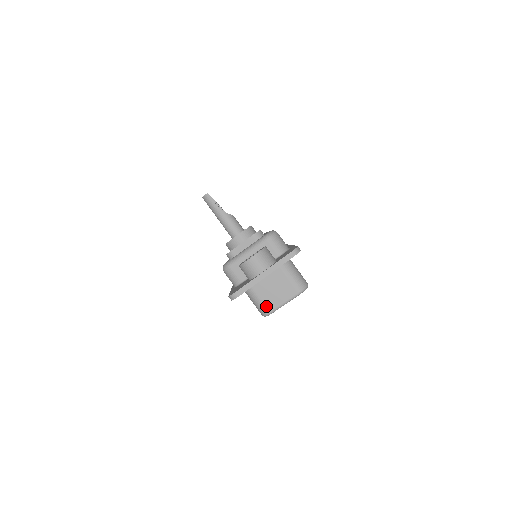
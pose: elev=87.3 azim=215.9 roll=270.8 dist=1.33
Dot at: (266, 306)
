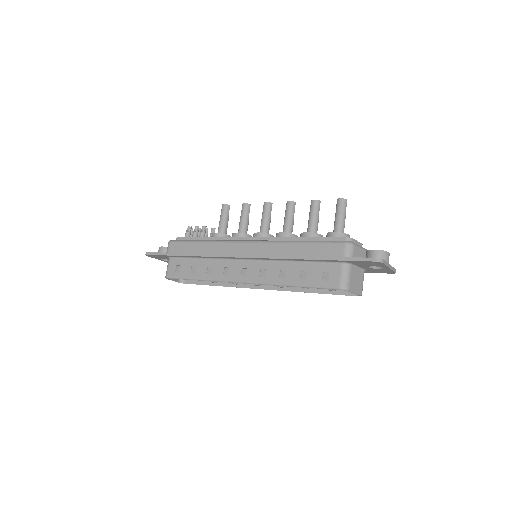
Dot at: (350, 284)
